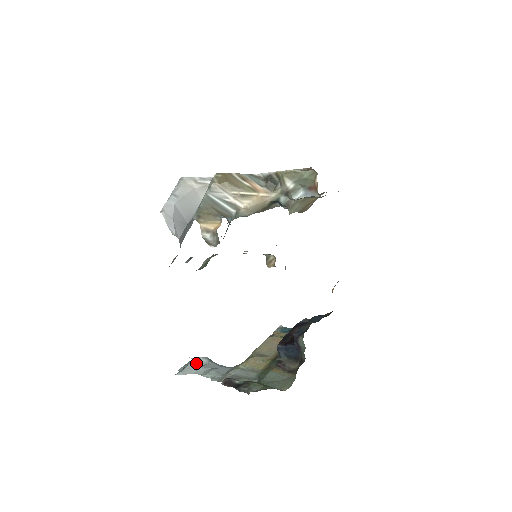
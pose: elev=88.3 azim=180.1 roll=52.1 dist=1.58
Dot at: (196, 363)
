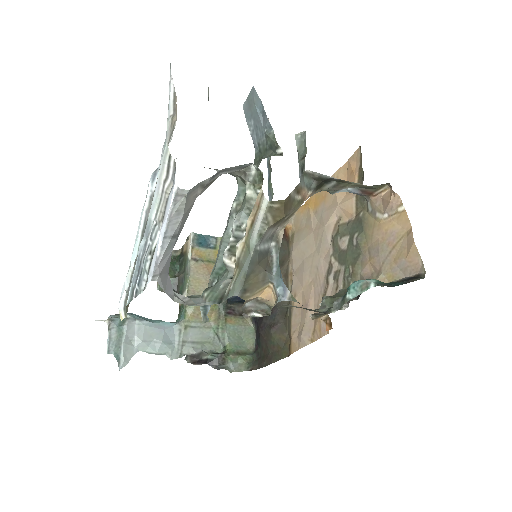
Dot at: (128, 336)
